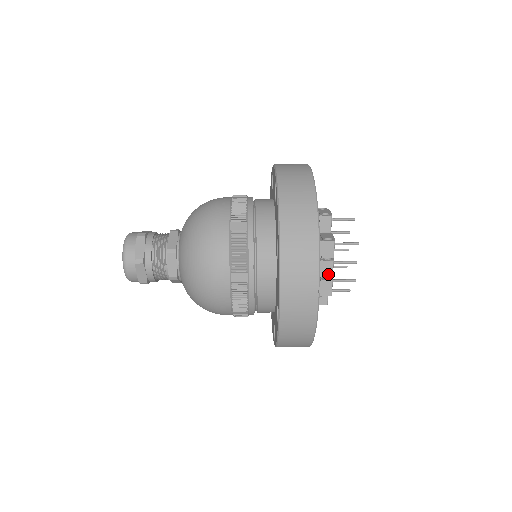
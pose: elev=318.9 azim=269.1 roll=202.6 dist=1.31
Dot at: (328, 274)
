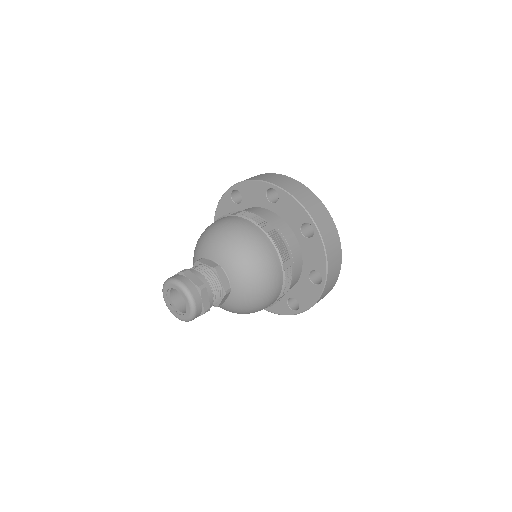
Dot at: occluded
